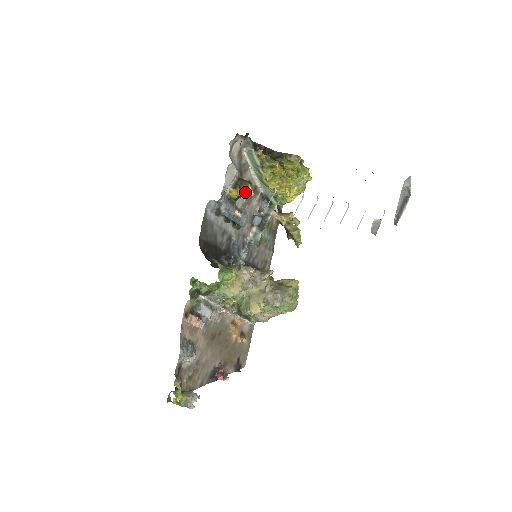
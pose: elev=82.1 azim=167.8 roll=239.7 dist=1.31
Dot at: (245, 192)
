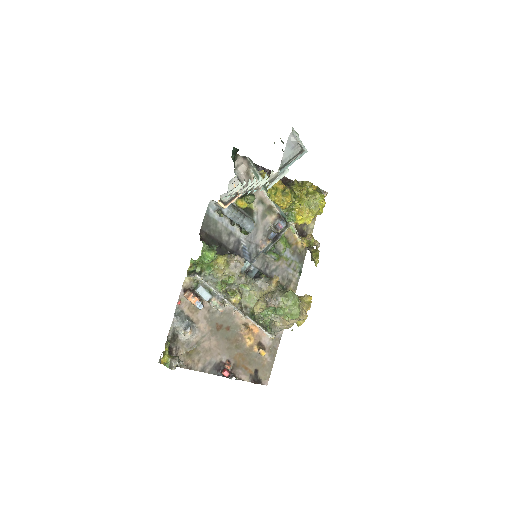
Dot at: occluded
